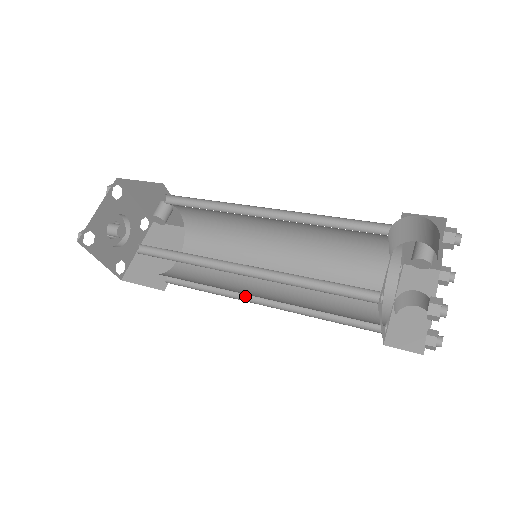
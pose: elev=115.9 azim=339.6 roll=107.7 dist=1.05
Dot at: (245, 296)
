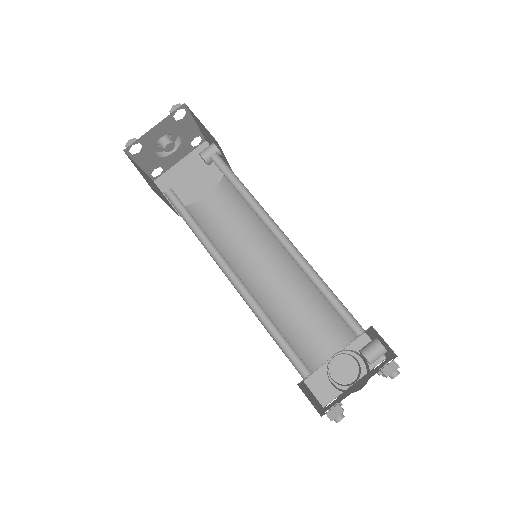
Dot at: occluded
